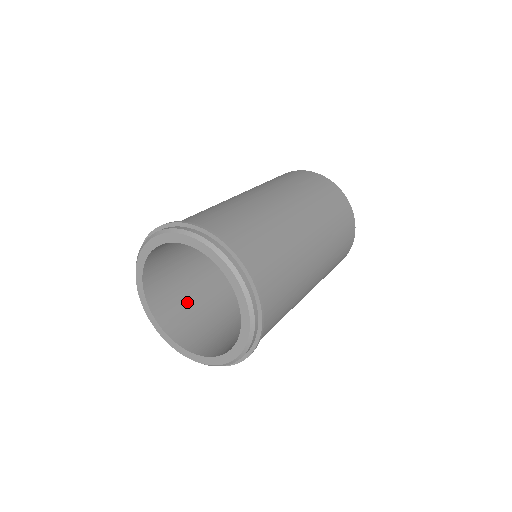
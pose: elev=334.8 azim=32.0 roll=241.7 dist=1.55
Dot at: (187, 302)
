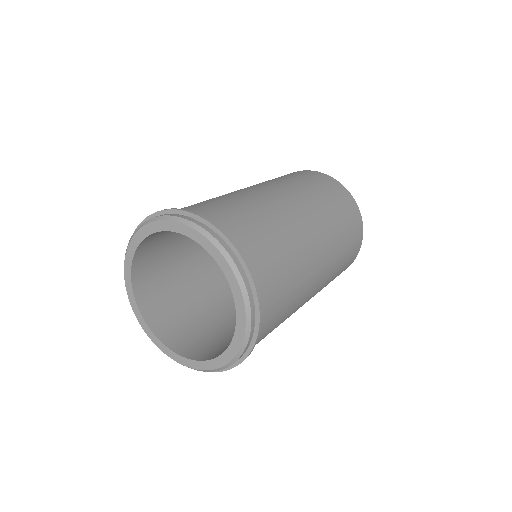
Dot at: (167, 266)
